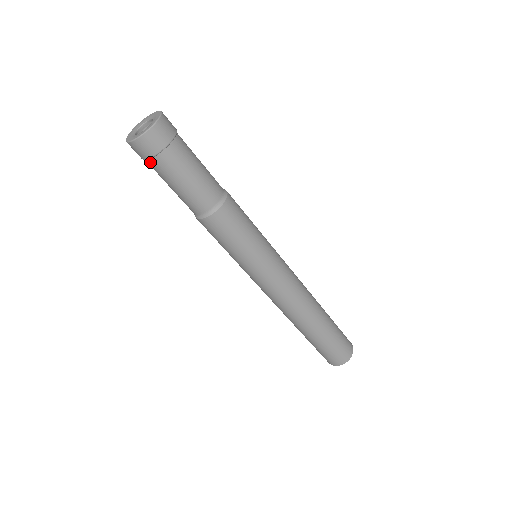
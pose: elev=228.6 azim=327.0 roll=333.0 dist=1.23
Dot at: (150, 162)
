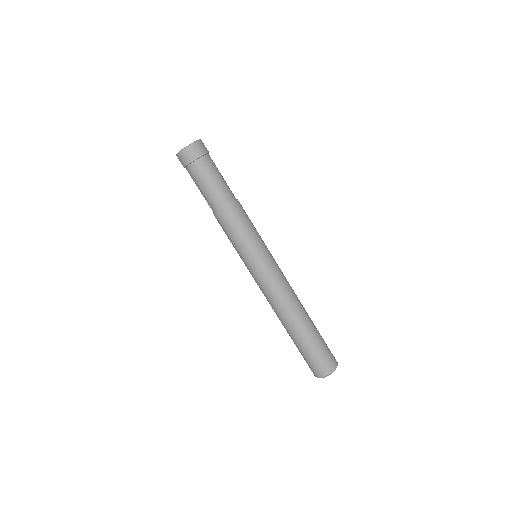
Dot at: (192, 166)
